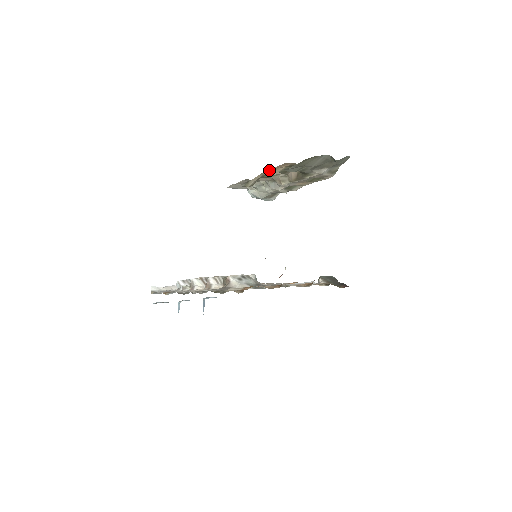
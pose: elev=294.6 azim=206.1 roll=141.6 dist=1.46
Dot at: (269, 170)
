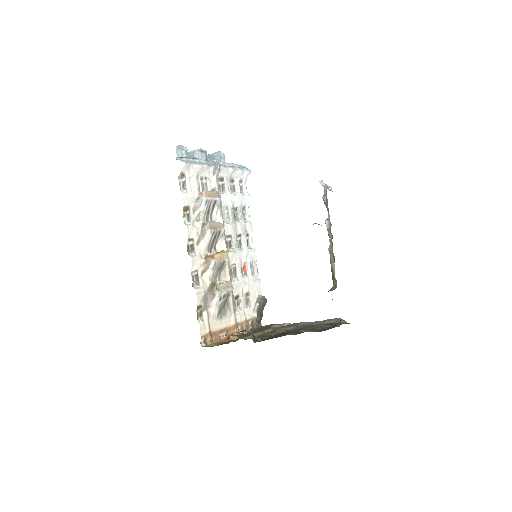
Dot at: occluded
